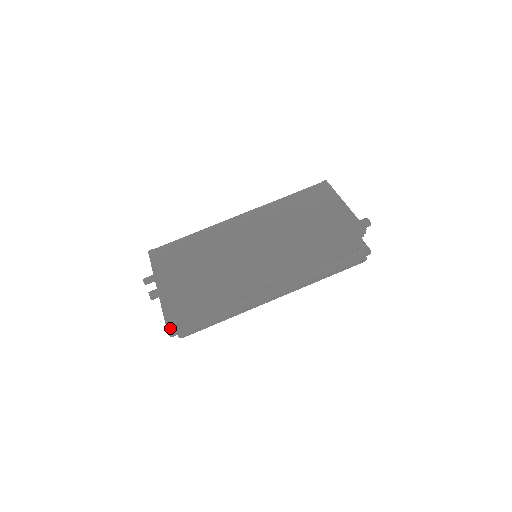
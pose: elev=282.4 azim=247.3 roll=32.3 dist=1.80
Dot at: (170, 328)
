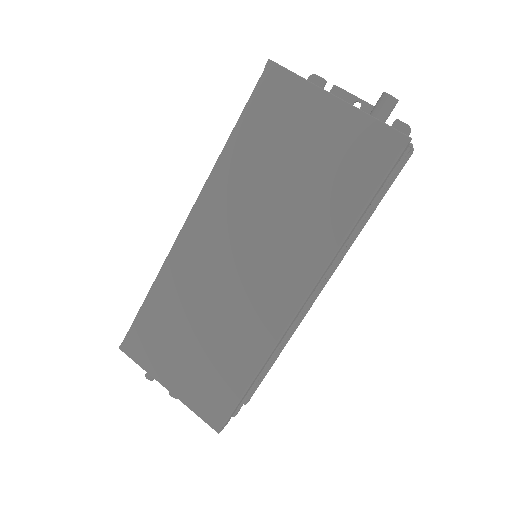
Dot at: occluded
